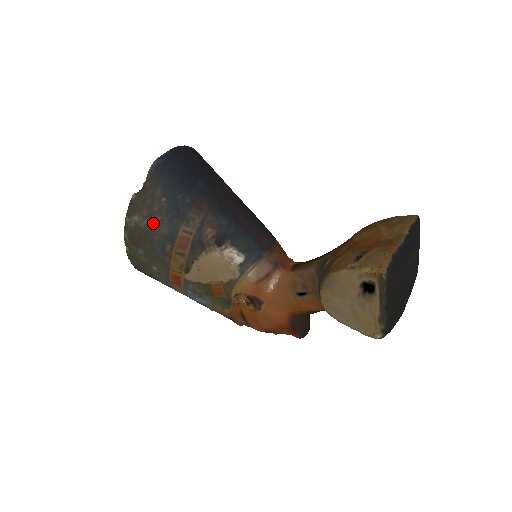
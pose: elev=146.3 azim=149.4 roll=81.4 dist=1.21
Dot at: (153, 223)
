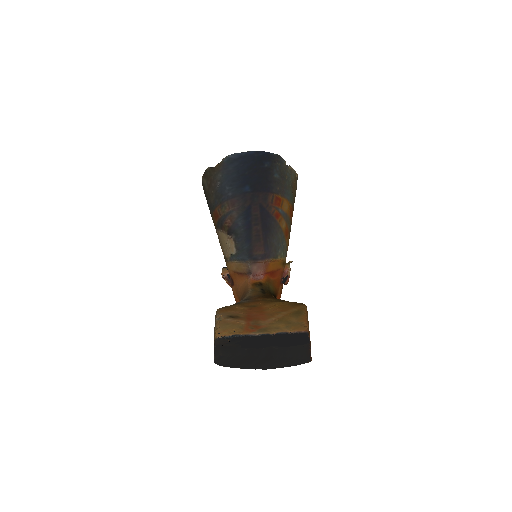
Dot at: (209, 191)
